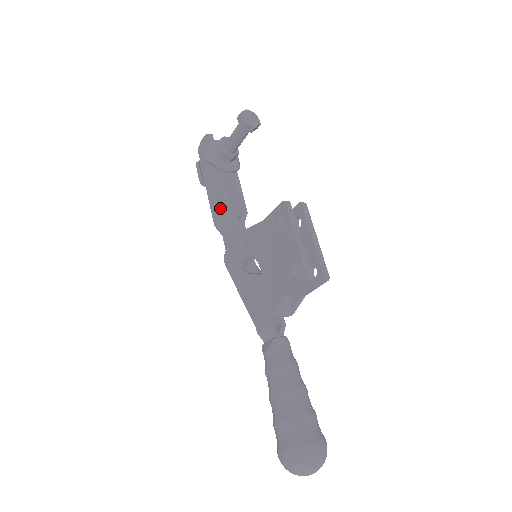
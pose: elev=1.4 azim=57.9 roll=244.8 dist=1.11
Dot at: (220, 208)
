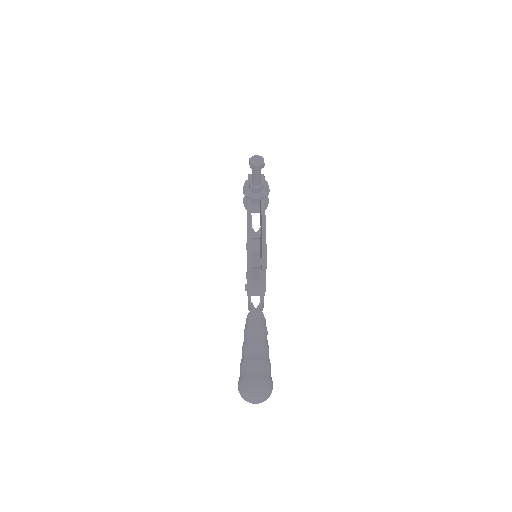
Dot at: occluded
